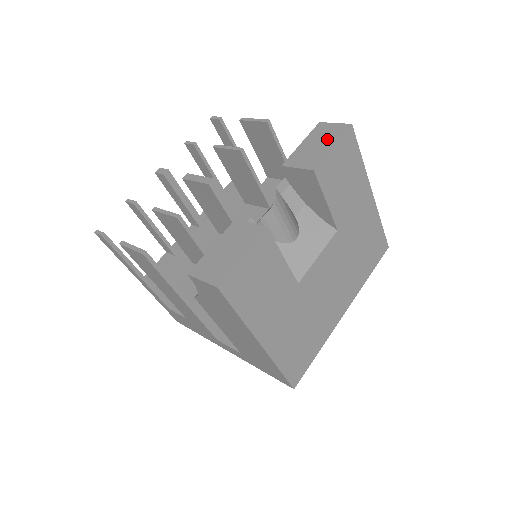
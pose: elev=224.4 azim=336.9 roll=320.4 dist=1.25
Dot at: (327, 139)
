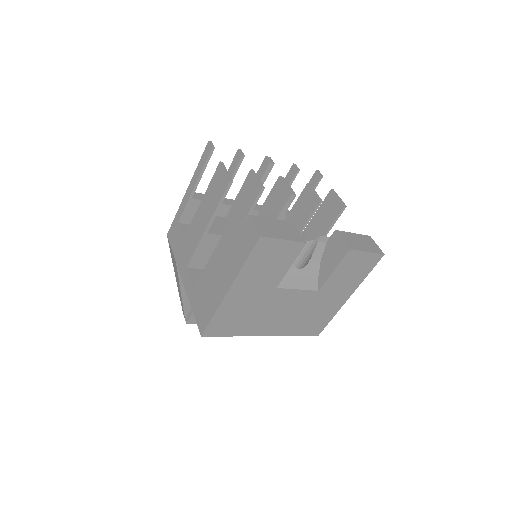
Dot at: (368, 246)
